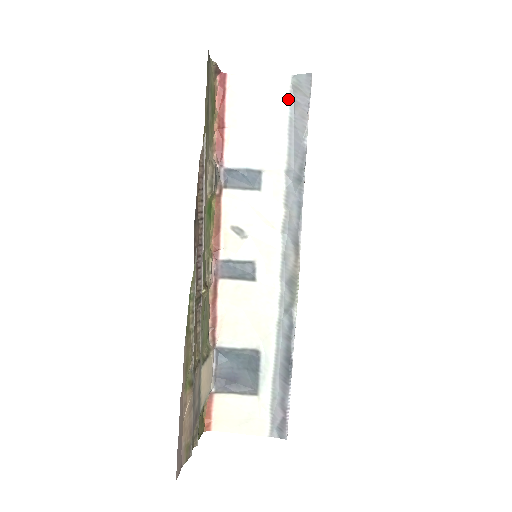
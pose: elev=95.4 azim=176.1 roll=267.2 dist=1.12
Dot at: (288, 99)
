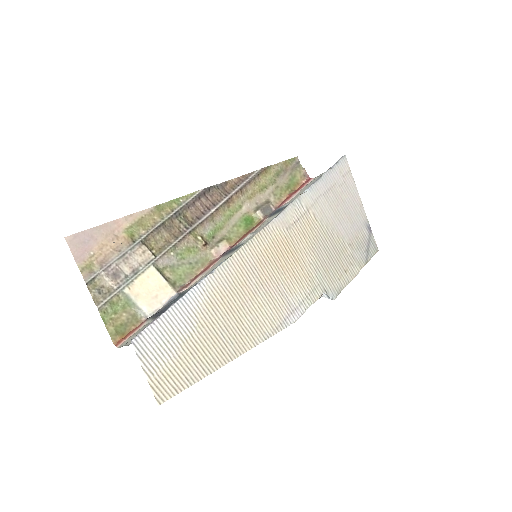
Dot at: occluded
